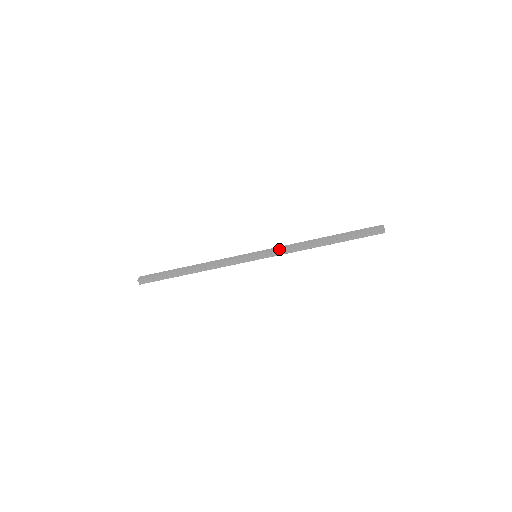
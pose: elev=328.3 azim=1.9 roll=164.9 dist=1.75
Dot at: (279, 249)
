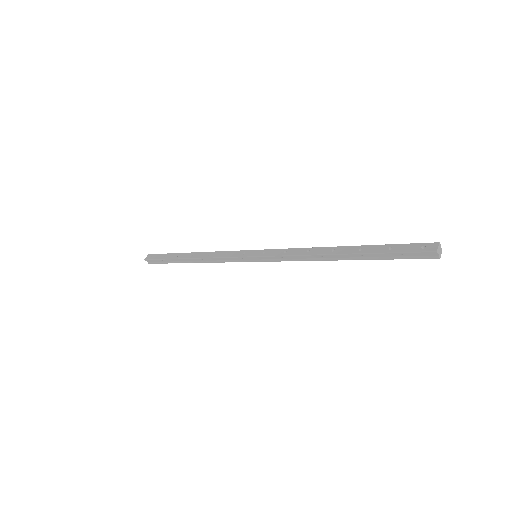
Dot at: (280, 254)
